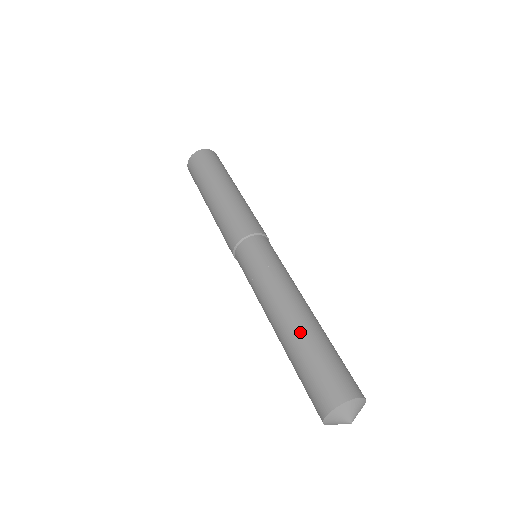
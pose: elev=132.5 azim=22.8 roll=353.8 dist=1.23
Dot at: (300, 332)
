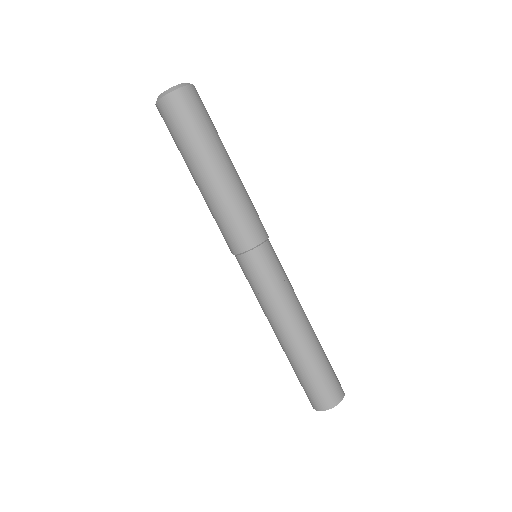
Dot at: (313, 349)
